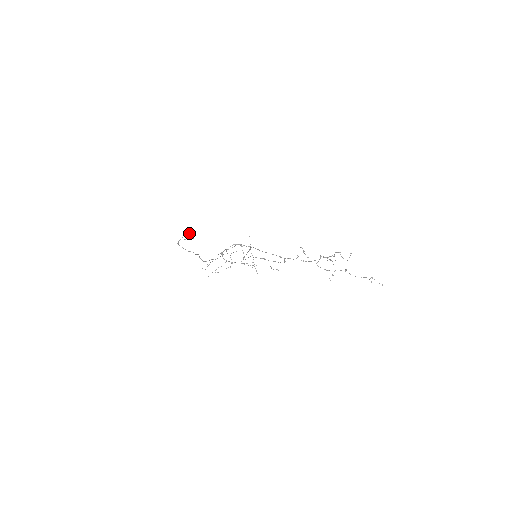
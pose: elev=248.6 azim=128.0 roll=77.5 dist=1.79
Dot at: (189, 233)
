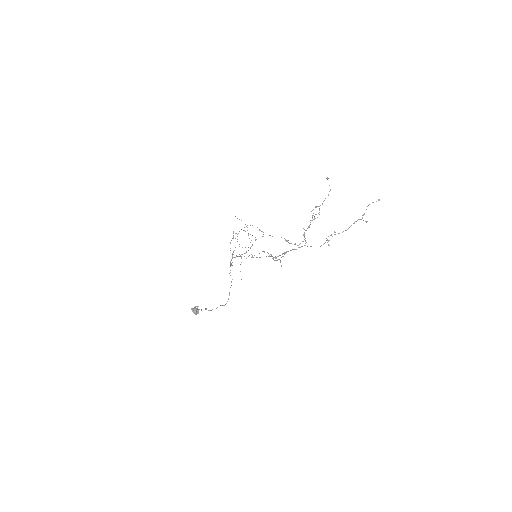
Dot at: (195, 311)
